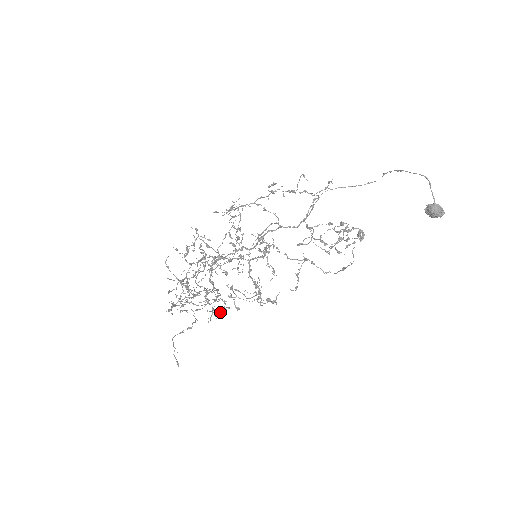
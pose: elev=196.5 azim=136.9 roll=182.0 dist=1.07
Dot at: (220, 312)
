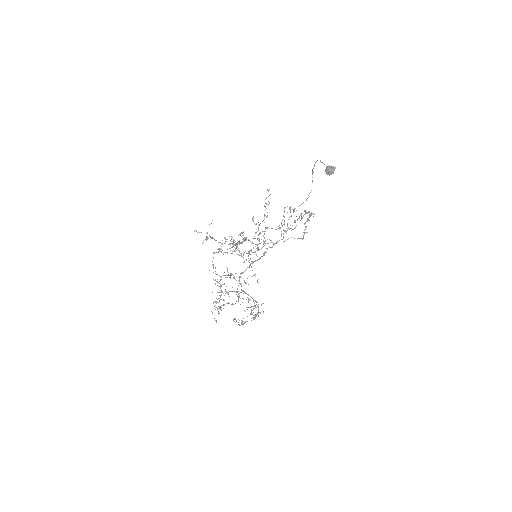
Dot at: occluded
